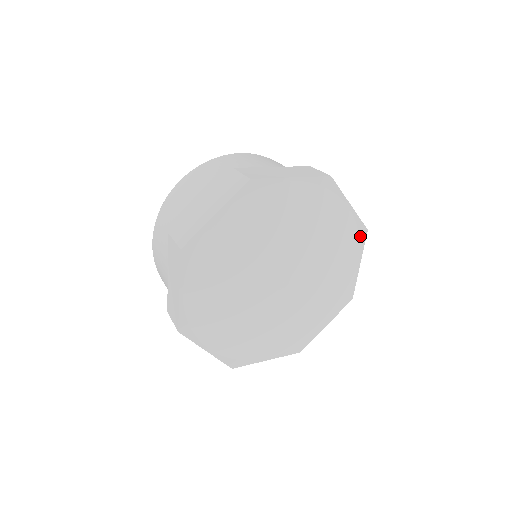
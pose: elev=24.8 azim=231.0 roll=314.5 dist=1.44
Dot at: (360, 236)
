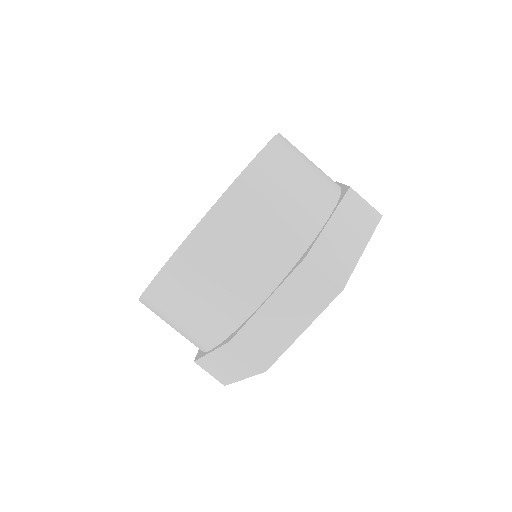
Dot at: occluded
